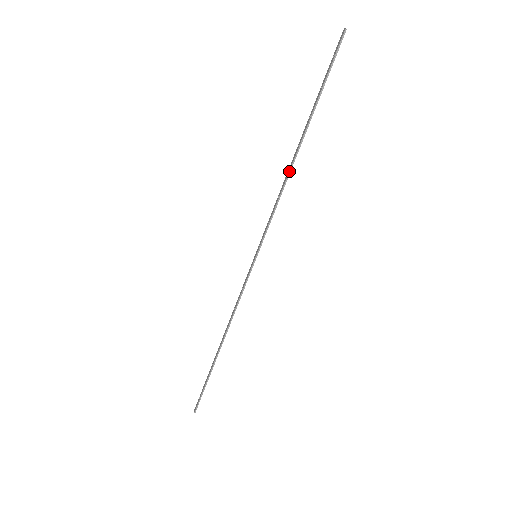
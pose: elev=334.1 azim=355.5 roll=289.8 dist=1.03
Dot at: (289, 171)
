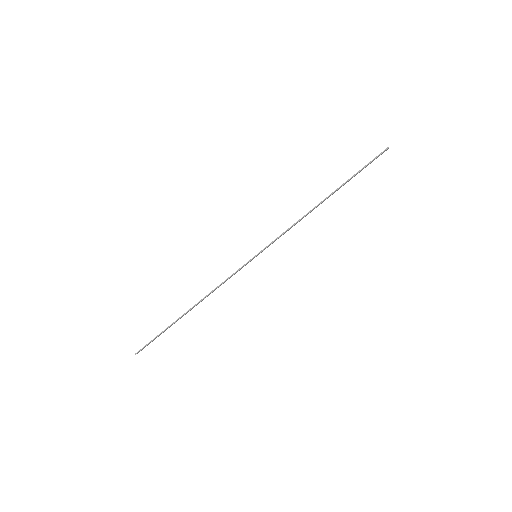
Dot at: (310, 210)
